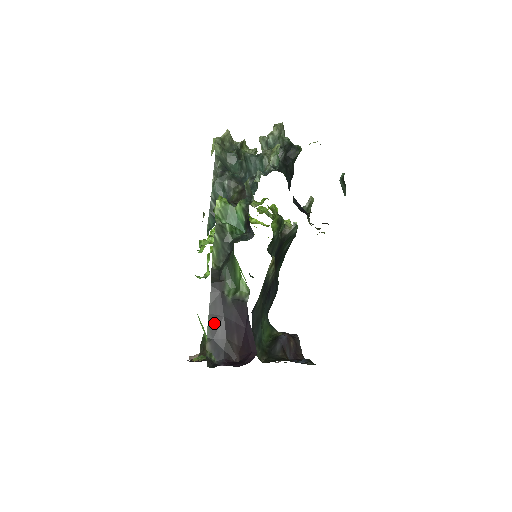
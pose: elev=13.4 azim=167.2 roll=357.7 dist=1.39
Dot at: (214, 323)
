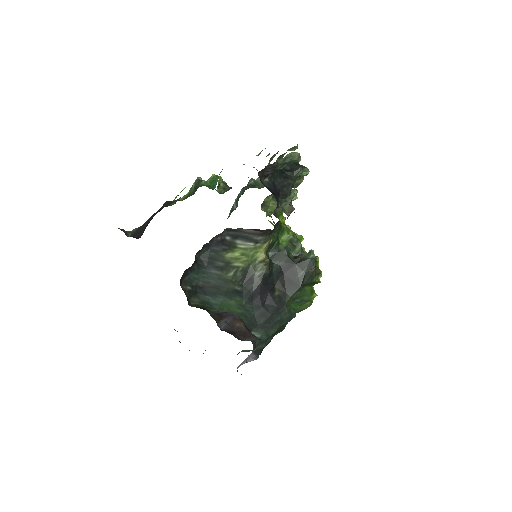
Dot at: (149, 220)
